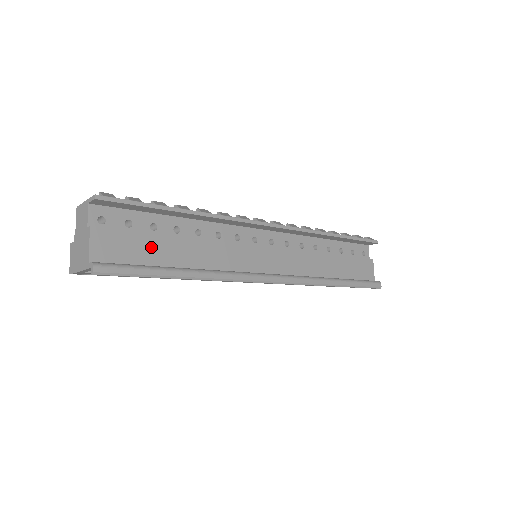
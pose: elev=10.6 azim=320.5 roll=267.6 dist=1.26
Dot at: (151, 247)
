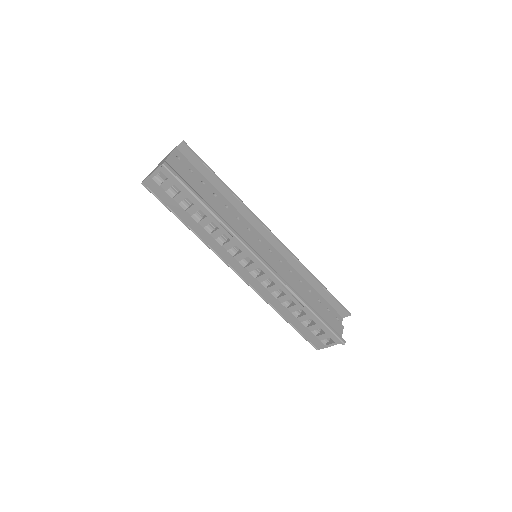
Dot at: (197, 187)
